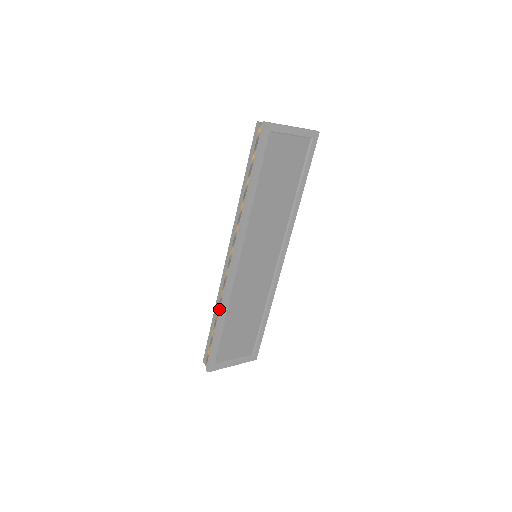
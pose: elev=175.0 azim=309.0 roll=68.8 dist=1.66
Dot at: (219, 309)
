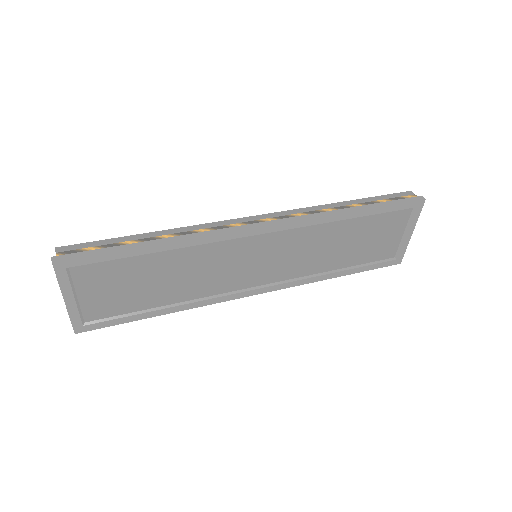
Dot at: (179, 235)
